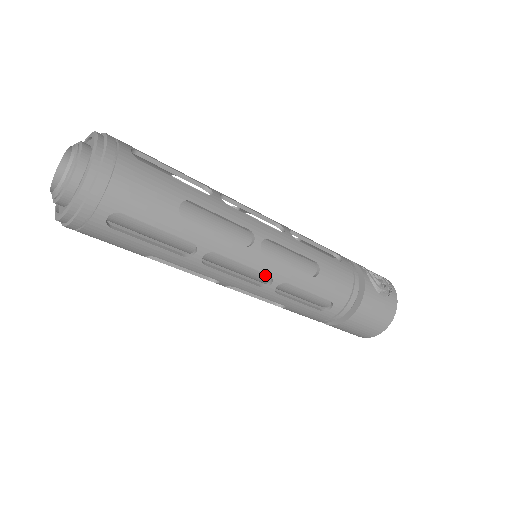
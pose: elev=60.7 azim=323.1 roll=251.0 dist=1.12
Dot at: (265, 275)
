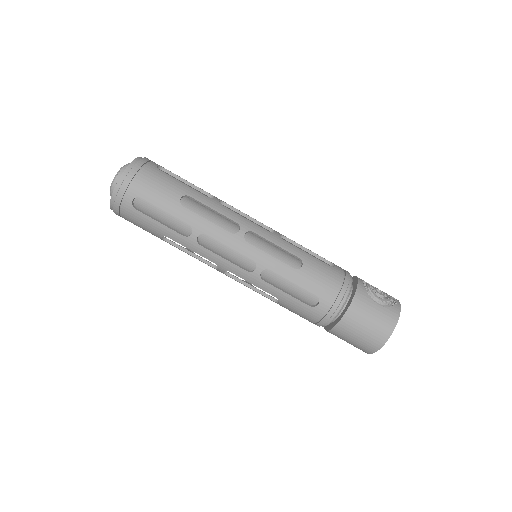
Dot at: occluded
